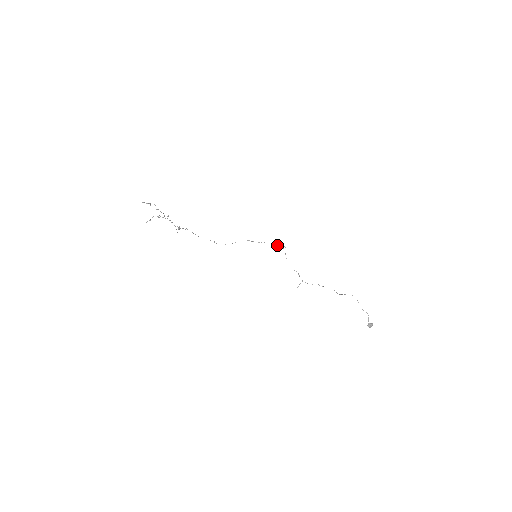
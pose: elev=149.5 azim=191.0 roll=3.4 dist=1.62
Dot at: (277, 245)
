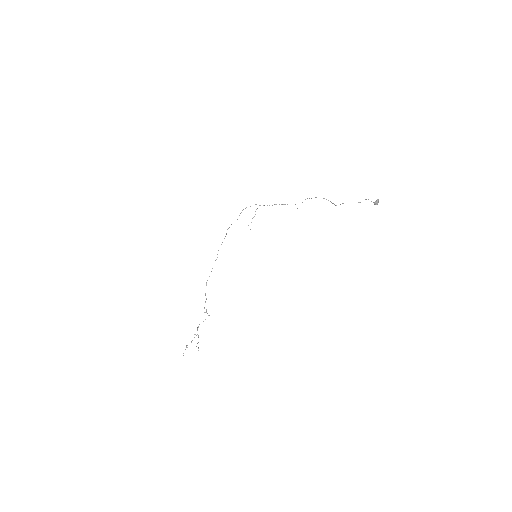
Dot at: occluded
